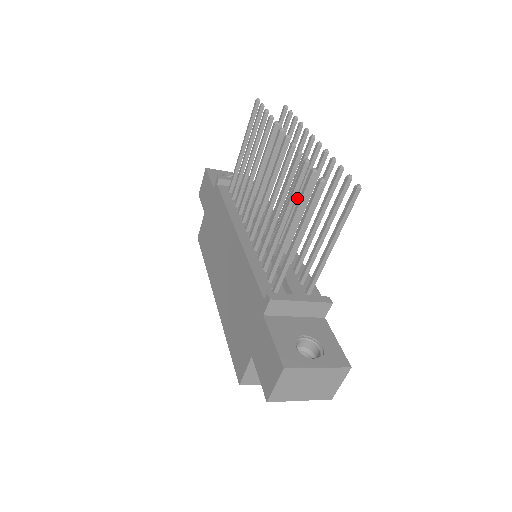
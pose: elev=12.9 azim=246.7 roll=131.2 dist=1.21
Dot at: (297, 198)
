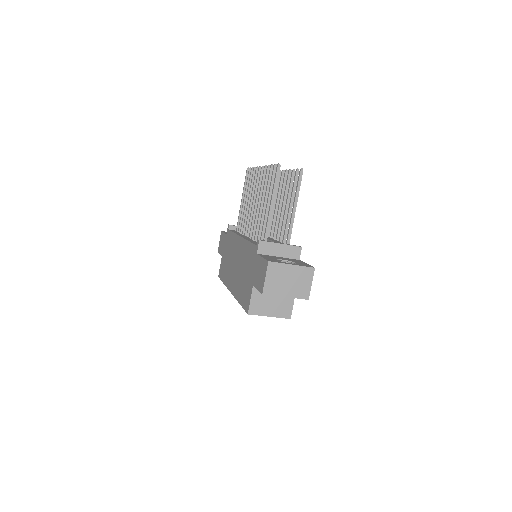
Dot at: (276, 207)
